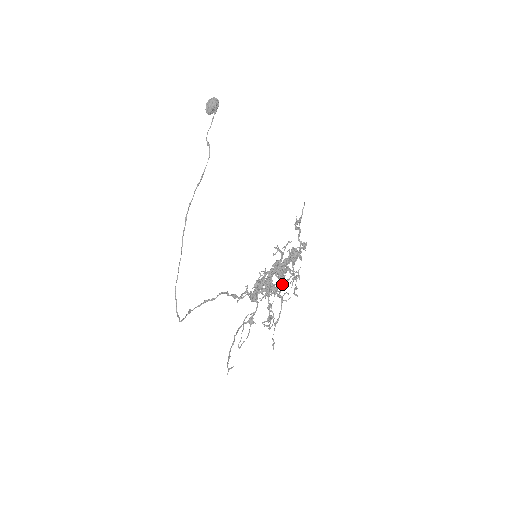
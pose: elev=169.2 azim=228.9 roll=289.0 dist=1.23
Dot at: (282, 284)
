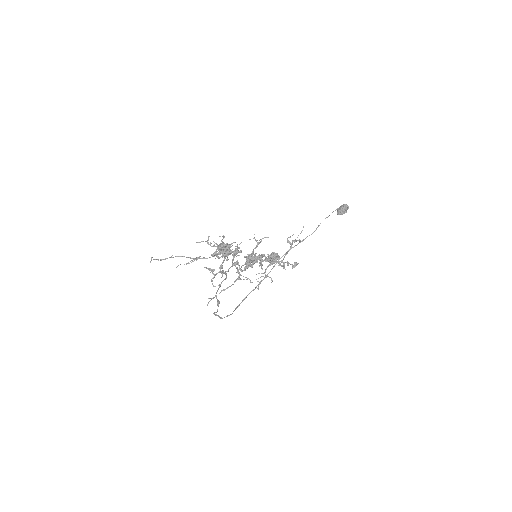
Dot at: (244, 264)
